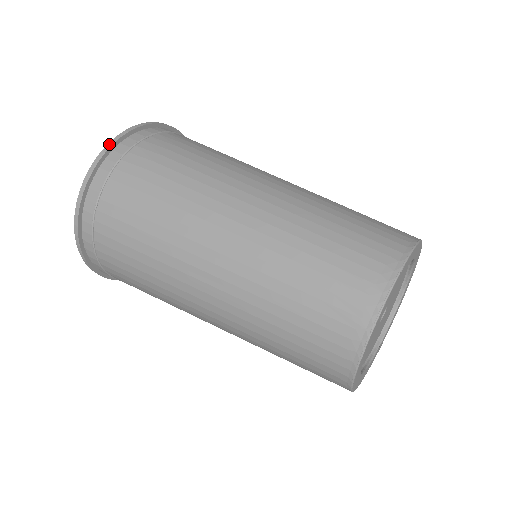
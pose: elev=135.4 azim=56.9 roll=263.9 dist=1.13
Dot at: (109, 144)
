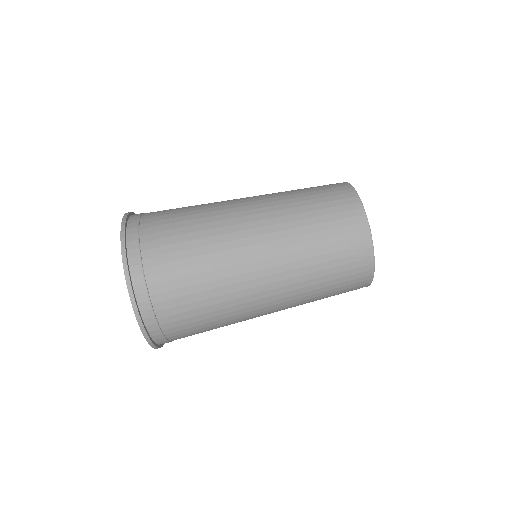
Dot at: (124, 265)
